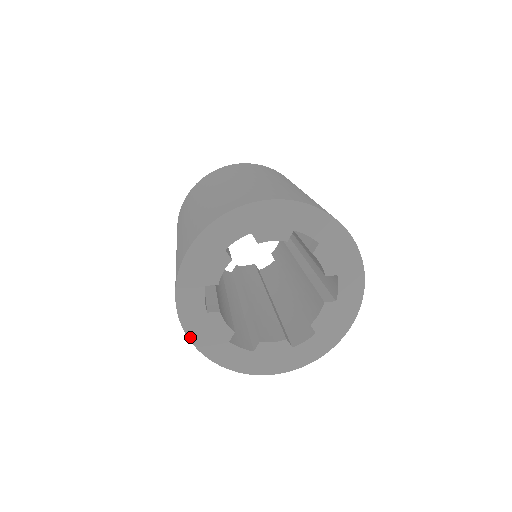
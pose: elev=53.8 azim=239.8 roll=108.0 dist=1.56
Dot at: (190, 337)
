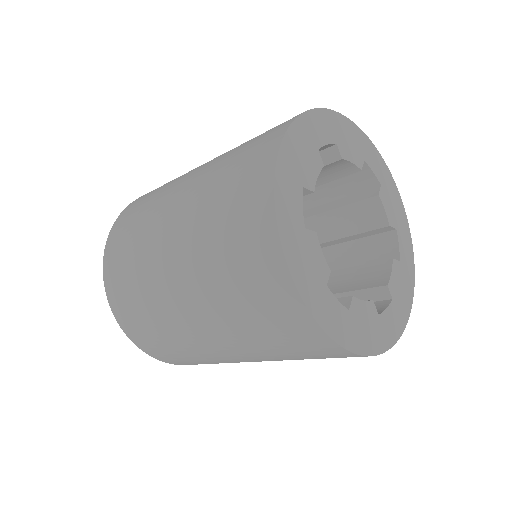
Dot at: (288, 262)
